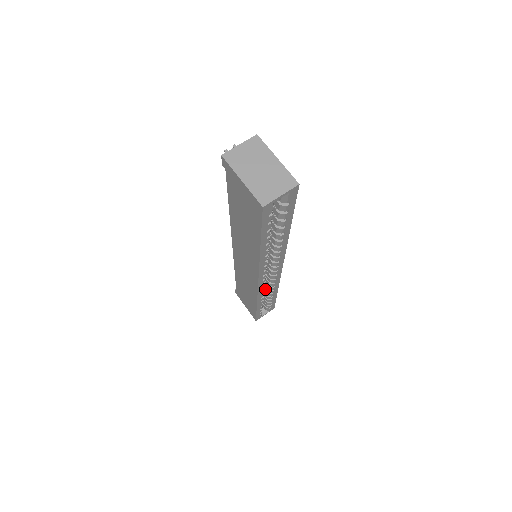
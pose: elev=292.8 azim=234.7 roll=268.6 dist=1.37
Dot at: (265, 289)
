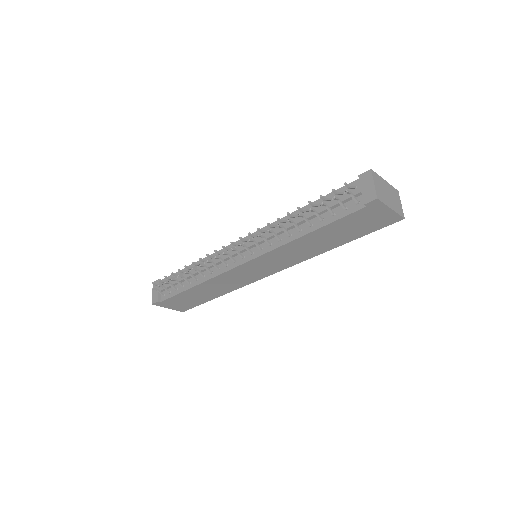
Dot at: occluded
